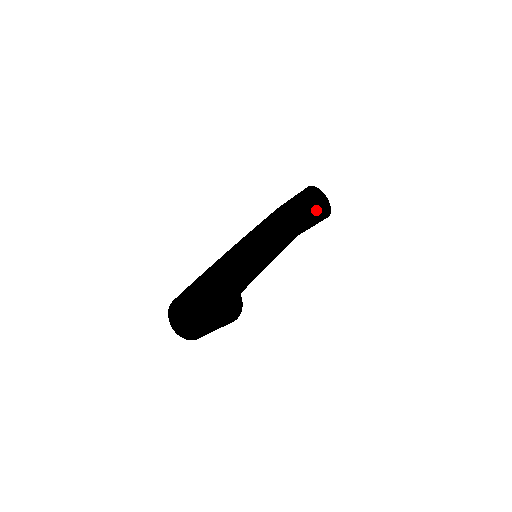
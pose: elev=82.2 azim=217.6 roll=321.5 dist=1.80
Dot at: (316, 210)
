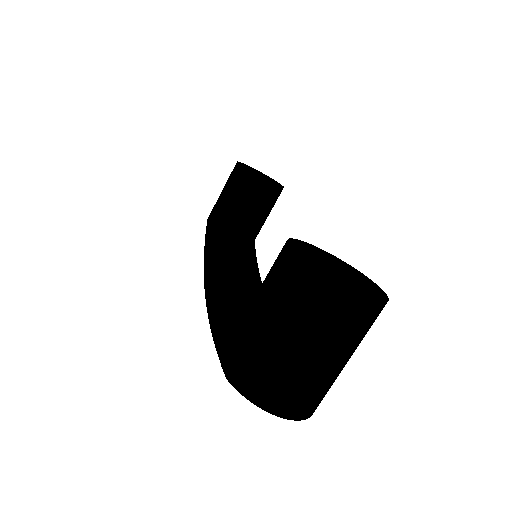
Dot at: occluded
